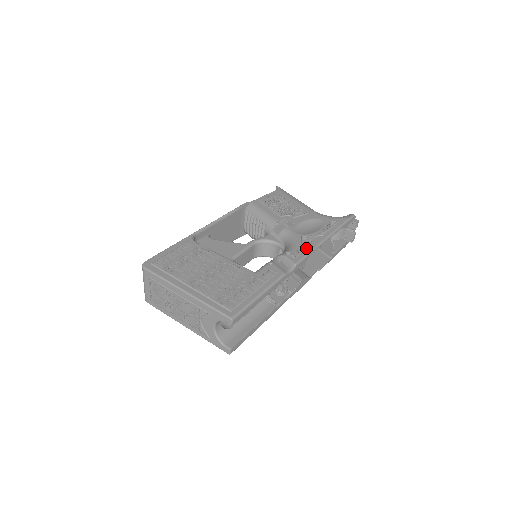
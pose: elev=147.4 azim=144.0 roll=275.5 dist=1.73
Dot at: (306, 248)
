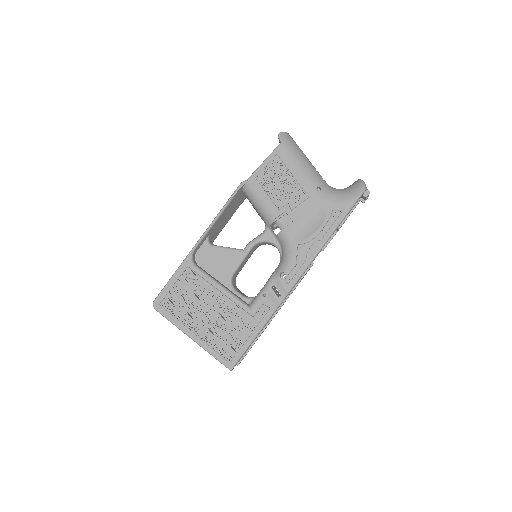
Dot at: (300, 266)
